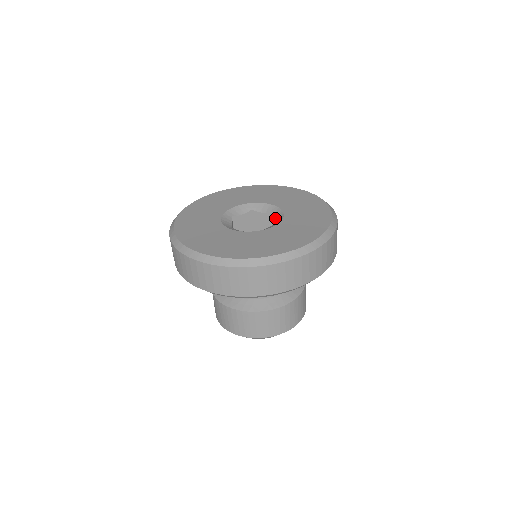
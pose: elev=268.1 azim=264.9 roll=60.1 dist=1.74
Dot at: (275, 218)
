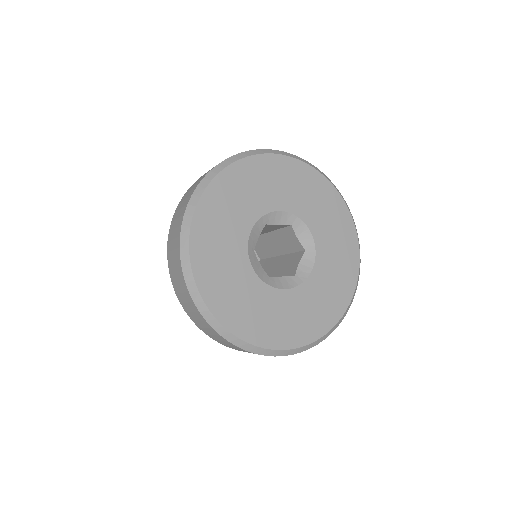
Dot at: (302, 263)
